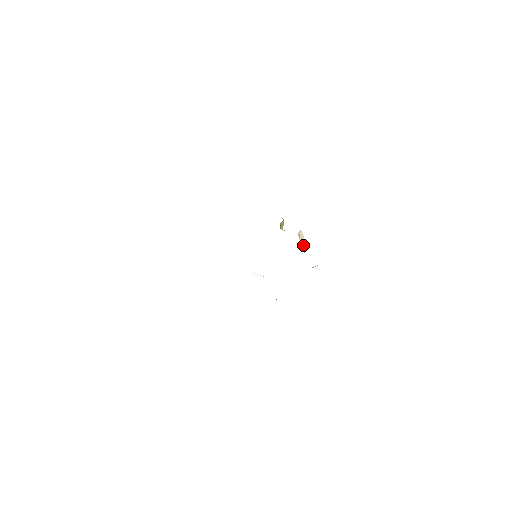
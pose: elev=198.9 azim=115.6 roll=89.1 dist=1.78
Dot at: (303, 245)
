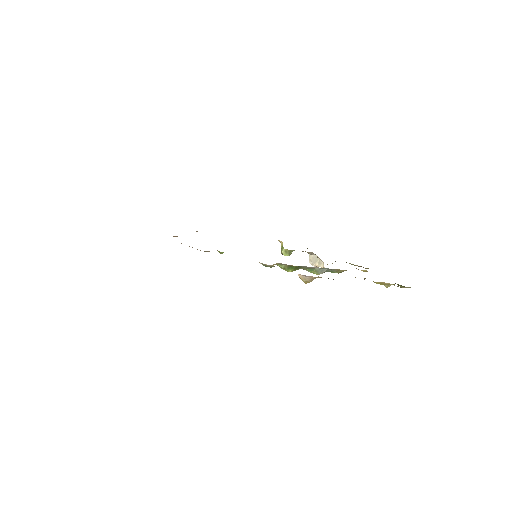
Dot at: (319, 263)
